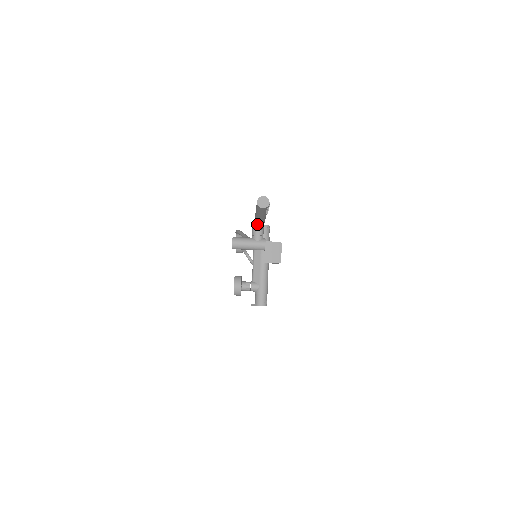
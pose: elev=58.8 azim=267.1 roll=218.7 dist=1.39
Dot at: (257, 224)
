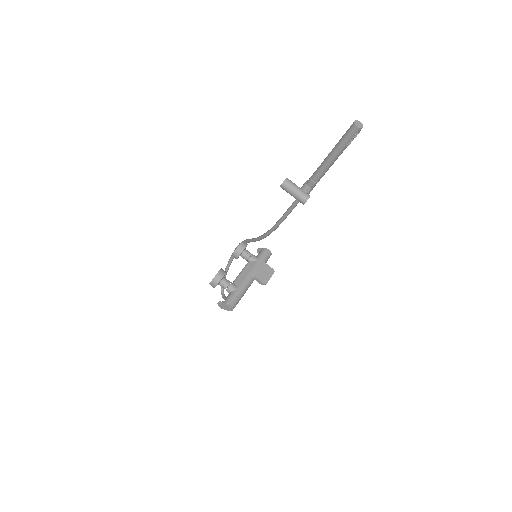
Dot at: (320, 169)
